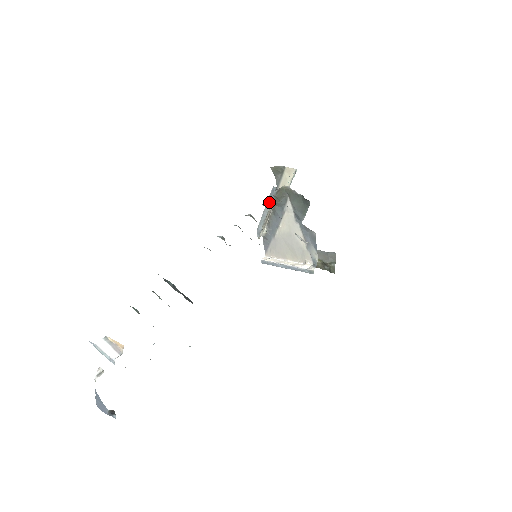
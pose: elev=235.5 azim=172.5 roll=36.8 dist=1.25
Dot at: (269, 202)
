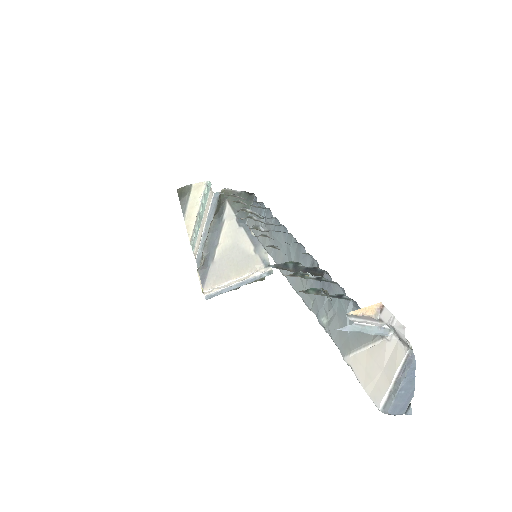
Dot at: (210, 215)
